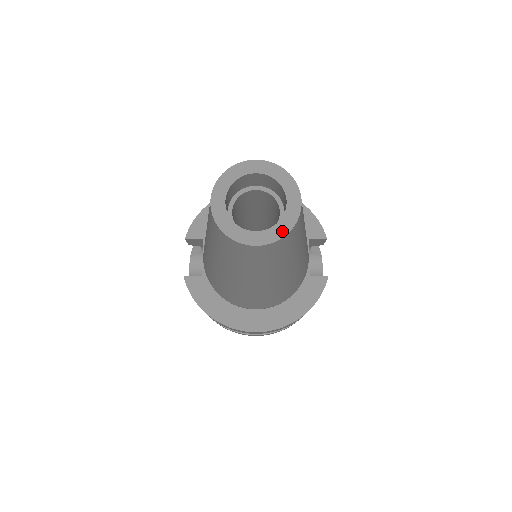
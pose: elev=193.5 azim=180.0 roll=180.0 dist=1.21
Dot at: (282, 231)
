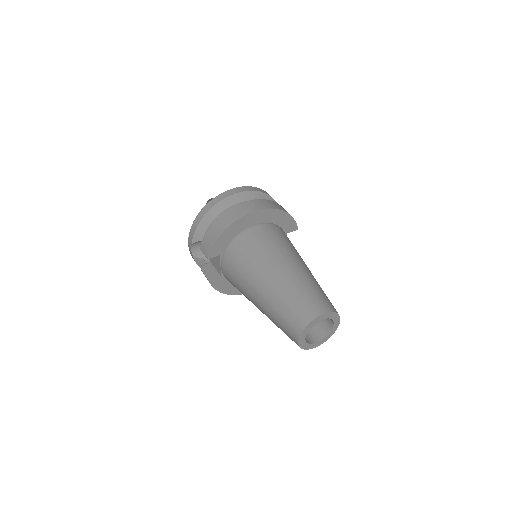
Dot at: (329, 337)
